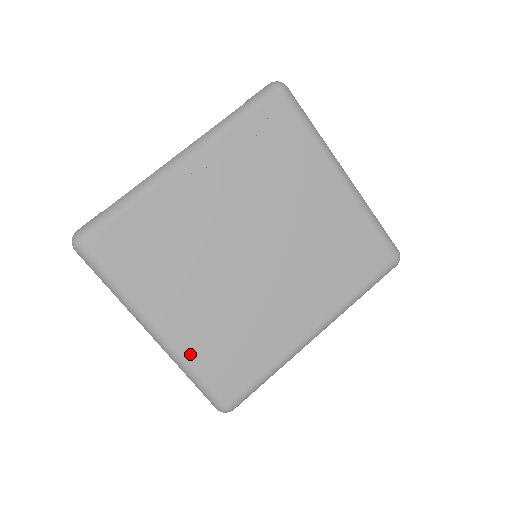
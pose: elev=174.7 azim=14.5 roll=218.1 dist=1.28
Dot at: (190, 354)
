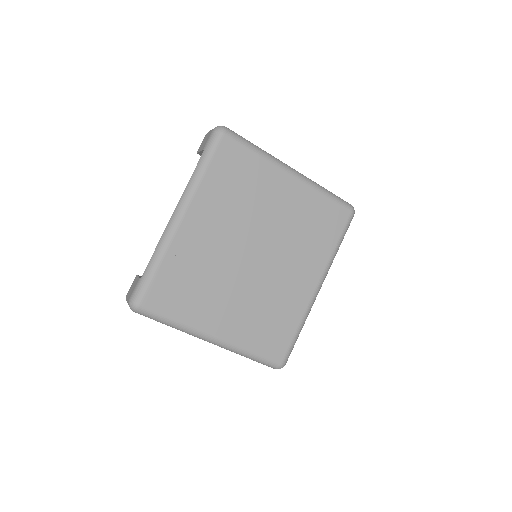
Dot at: (242, 343)
